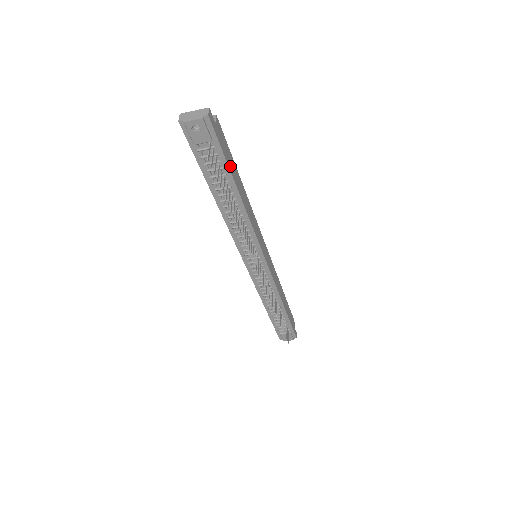
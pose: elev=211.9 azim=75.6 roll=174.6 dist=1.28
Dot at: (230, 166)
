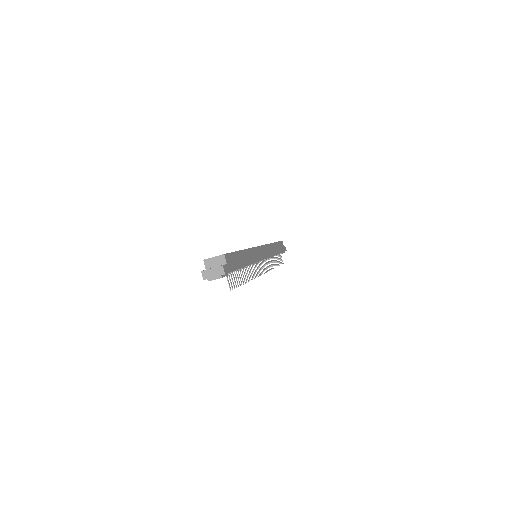
Dot at: (239, 265)
